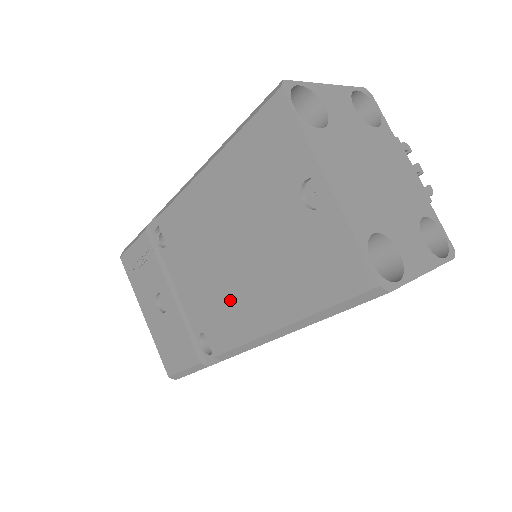
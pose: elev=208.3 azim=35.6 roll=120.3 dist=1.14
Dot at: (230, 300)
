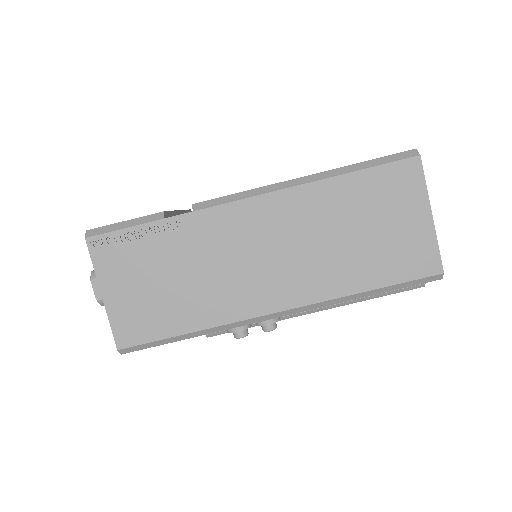
Dot at: occluded
